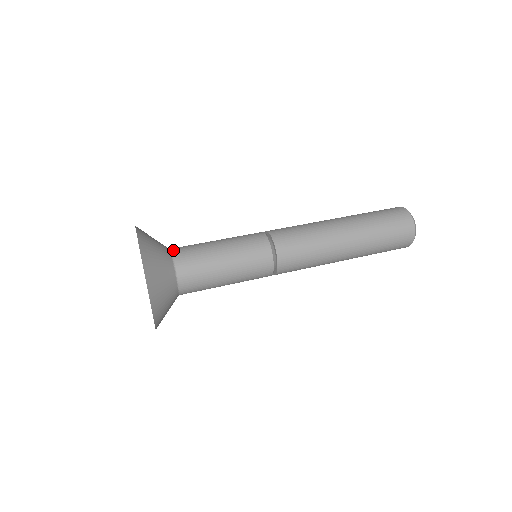
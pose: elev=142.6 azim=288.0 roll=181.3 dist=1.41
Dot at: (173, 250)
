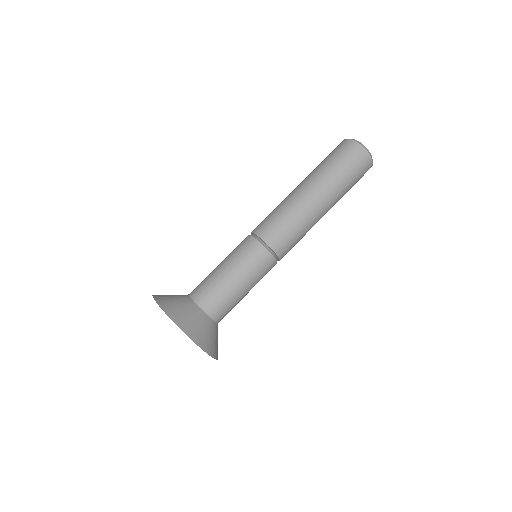
Dot at: (209, 313)
